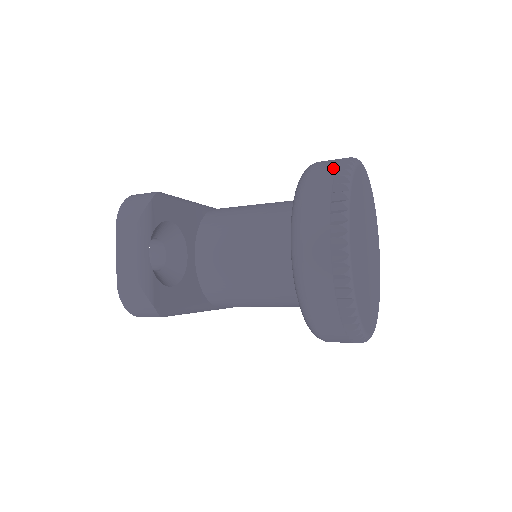
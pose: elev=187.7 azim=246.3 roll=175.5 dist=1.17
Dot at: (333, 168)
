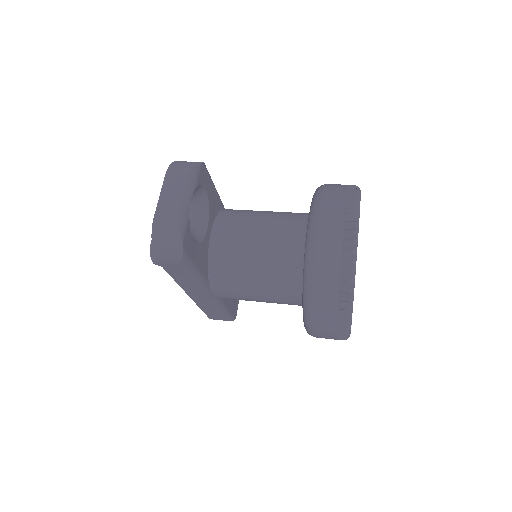
Dot at: (346, 185)
